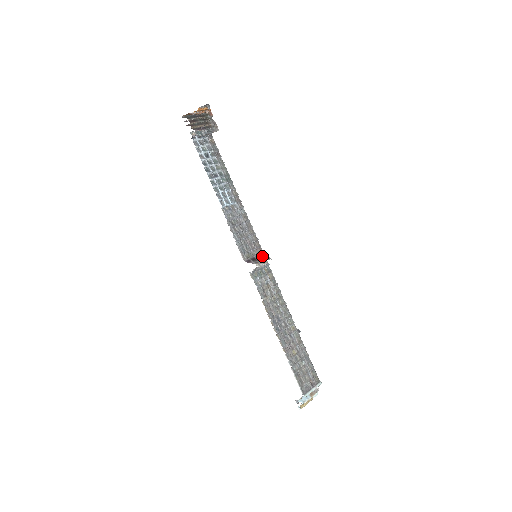
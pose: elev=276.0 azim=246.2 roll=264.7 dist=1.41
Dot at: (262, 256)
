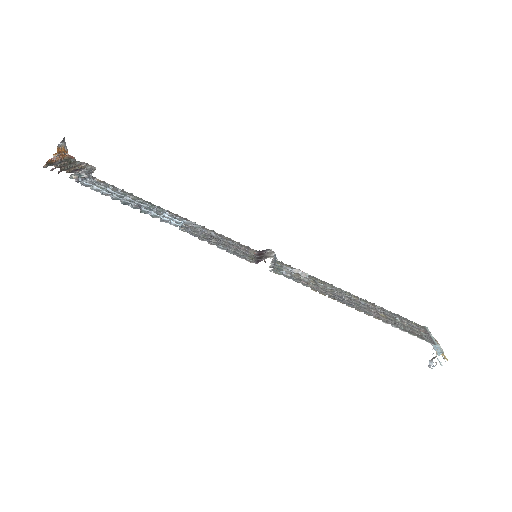
Dot at: (261, 252)
